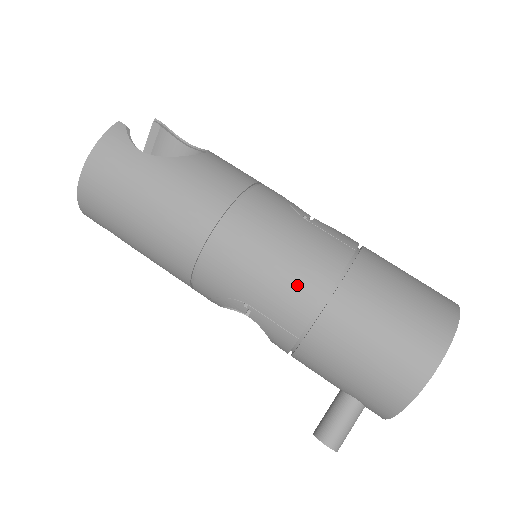
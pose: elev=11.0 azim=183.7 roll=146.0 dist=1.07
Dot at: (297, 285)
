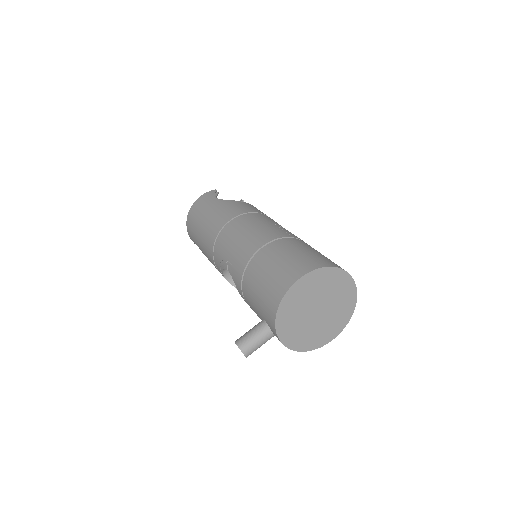
Dot at: (249, 244)
